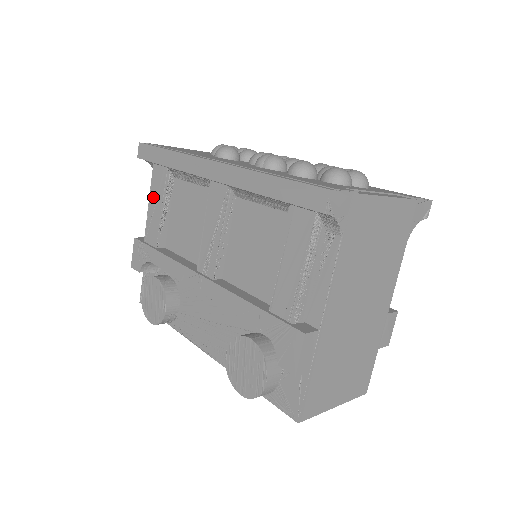
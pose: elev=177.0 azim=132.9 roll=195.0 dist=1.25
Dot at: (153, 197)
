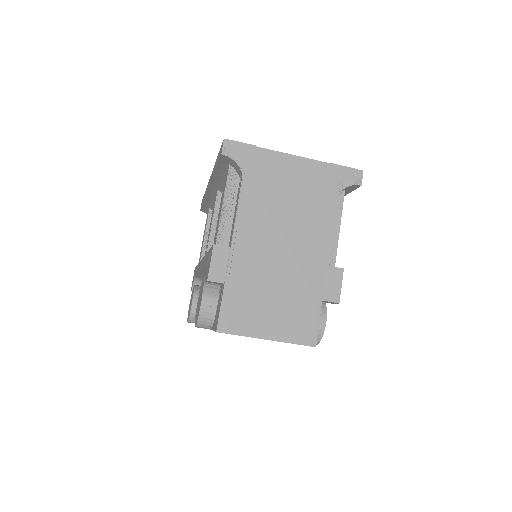
Dot at: occluded
